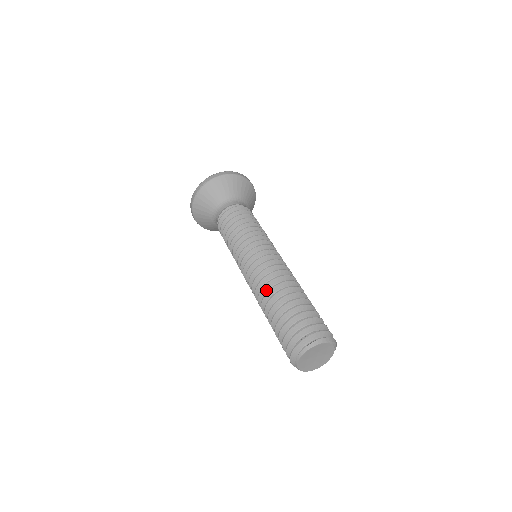
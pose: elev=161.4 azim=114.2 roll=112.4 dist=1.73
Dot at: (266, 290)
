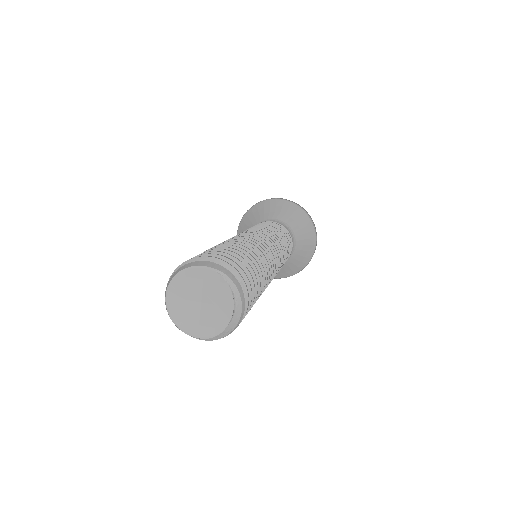
Dot at: occluded
